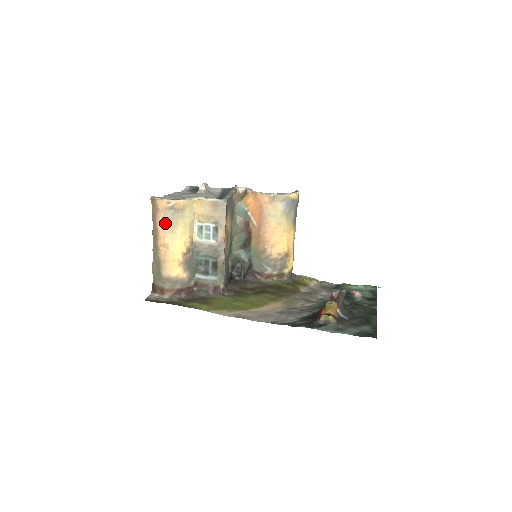
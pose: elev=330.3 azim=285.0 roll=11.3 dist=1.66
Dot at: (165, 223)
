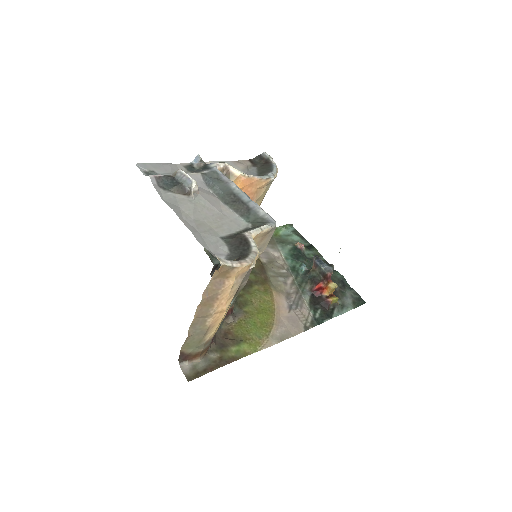
Dot at: (234, 289)
